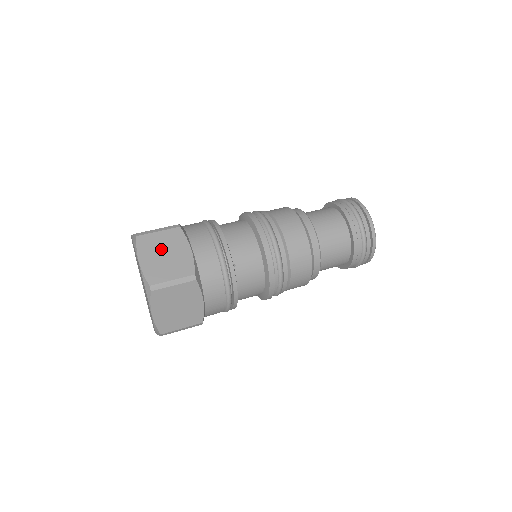
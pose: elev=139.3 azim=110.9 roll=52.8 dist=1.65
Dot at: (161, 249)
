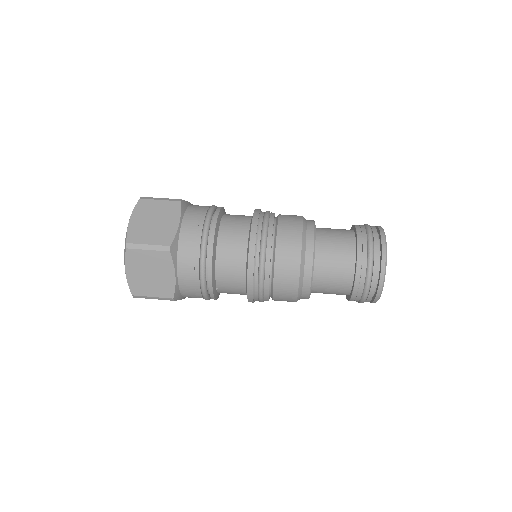
Dot at: (147, 268)
